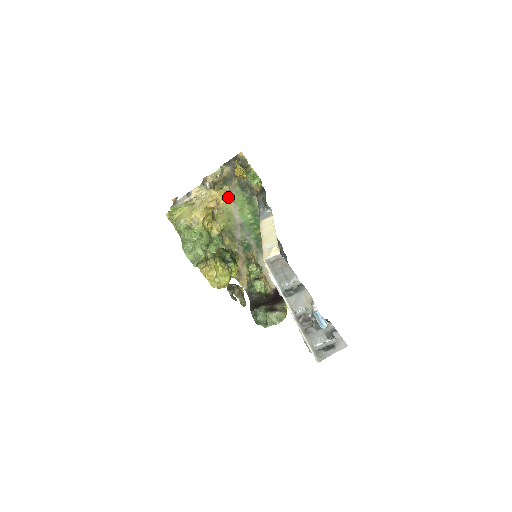
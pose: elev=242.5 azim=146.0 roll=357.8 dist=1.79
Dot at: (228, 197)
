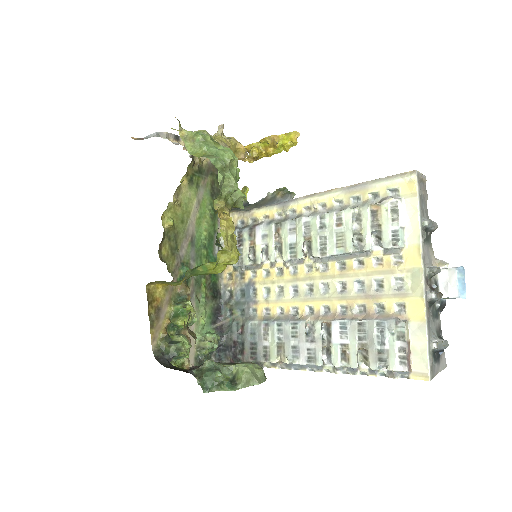
Dot at: (194, 192)
